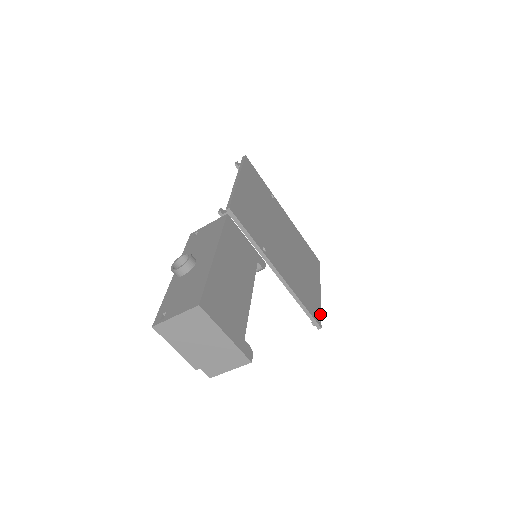
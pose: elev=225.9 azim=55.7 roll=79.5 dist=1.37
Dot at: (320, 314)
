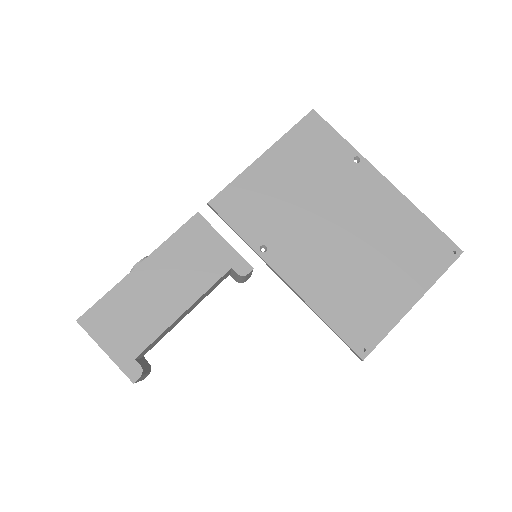
Dot at: (379, 339)
